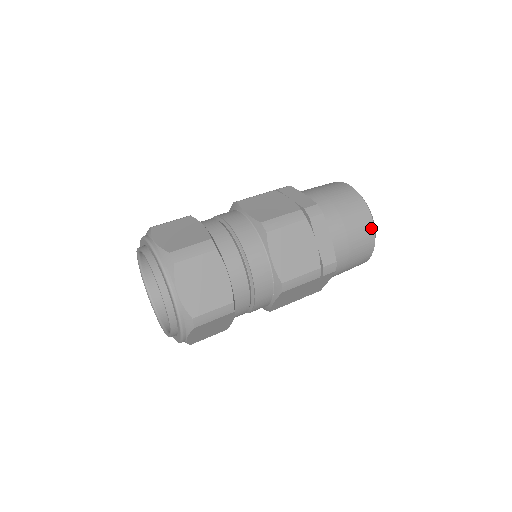
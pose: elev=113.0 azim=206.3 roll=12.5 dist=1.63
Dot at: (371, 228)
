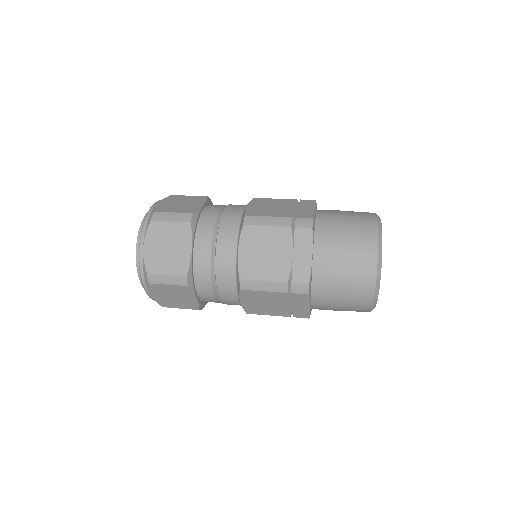
Dot at: (367, 309)
